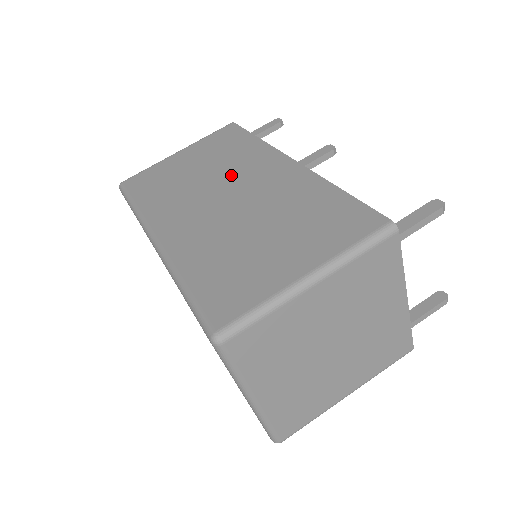
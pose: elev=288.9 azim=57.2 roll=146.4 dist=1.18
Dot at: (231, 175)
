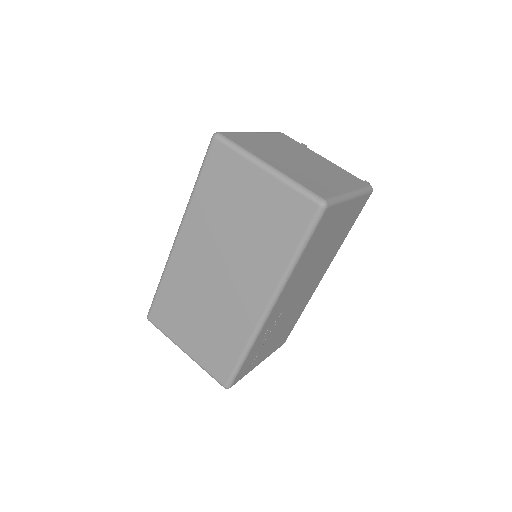
Dot at: occluded
